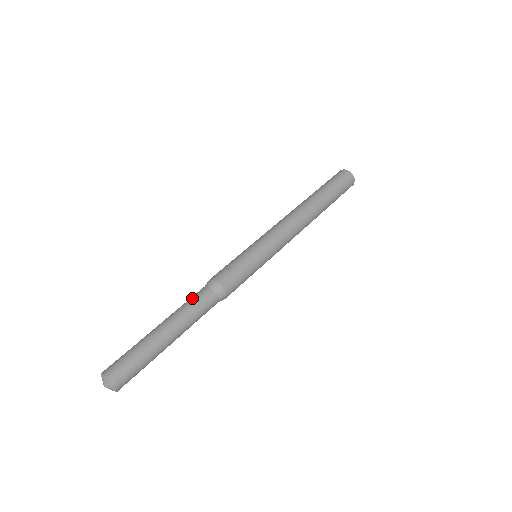
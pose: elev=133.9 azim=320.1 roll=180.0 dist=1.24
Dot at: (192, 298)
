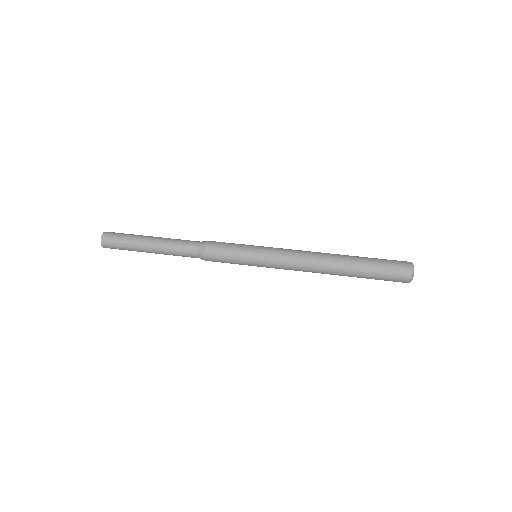
Dot at: (186, 240)
